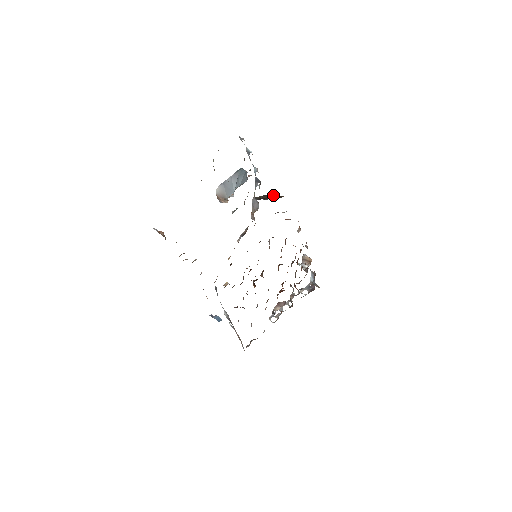
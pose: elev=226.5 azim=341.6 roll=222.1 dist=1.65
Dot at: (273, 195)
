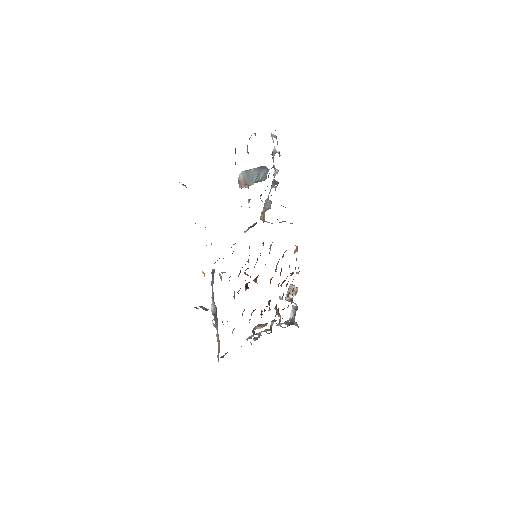
Dot at: occluded
